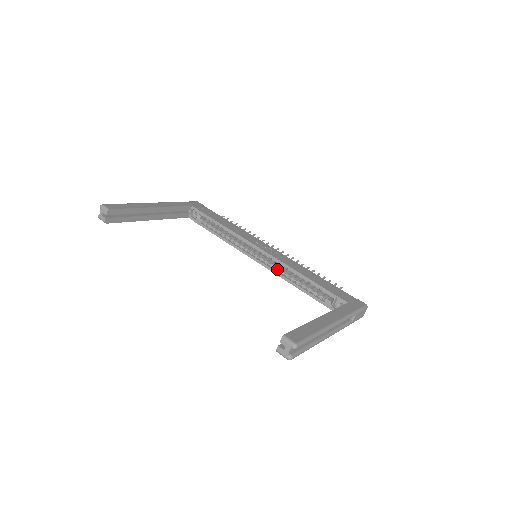
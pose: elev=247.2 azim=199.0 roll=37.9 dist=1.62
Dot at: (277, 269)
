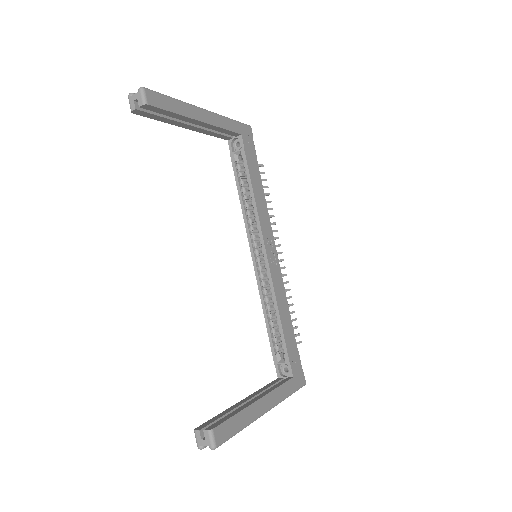
Dot at: (263, 284)
